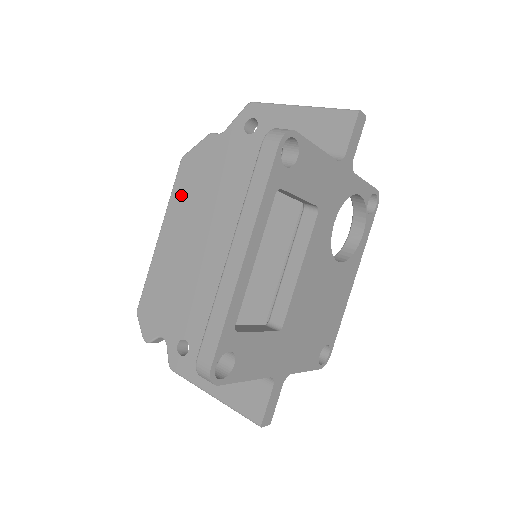
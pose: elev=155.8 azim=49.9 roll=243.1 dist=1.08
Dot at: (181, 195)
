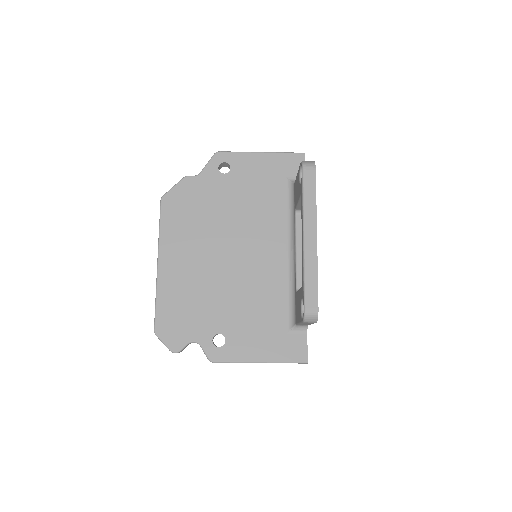
Dot at: (172, 226)
